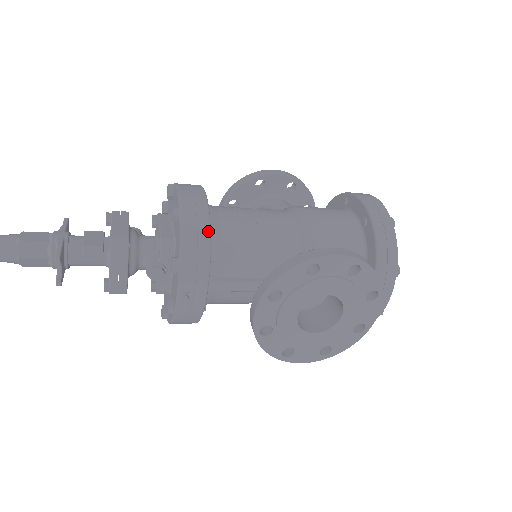
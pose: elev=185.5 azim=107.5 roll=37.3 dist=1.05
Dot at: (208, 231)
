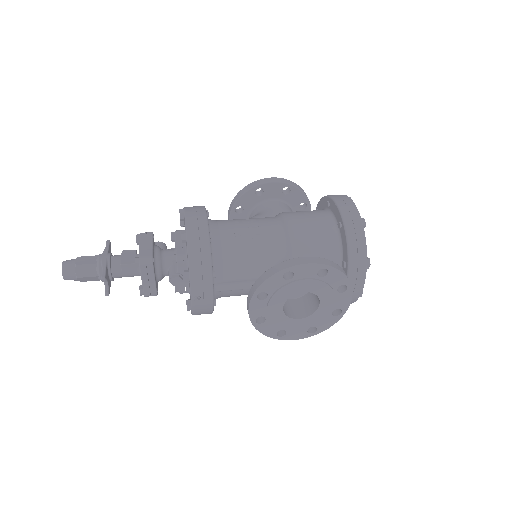
Dot at: (209, 250)
